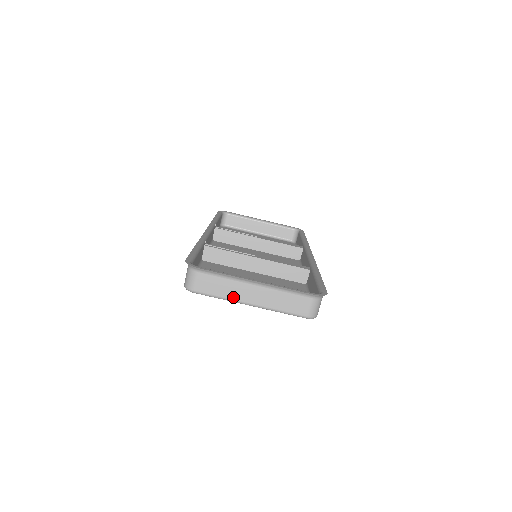
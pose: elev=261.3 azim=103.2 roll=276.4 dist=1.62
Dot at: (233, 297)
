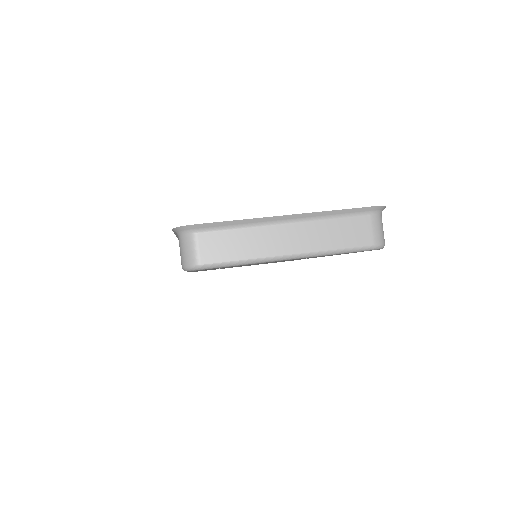
Dot at: (260, 253)
